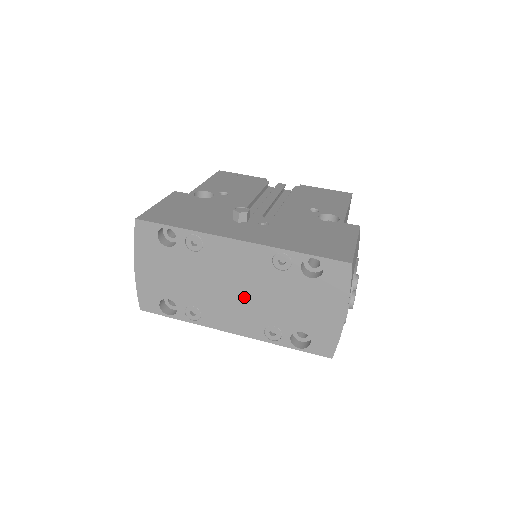
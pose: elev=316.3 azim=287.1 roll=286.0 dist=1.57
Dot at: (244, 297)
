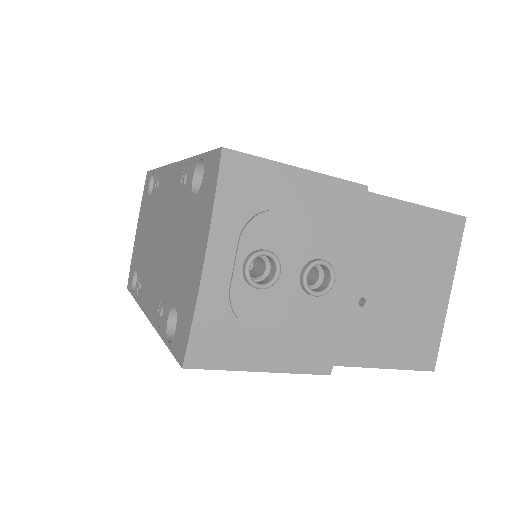
Dot at: (161, 251)
